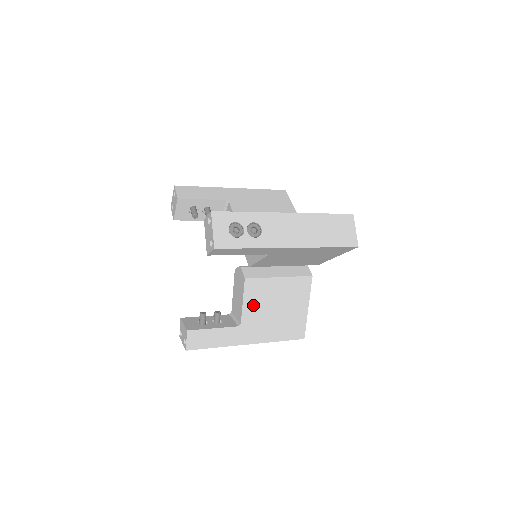
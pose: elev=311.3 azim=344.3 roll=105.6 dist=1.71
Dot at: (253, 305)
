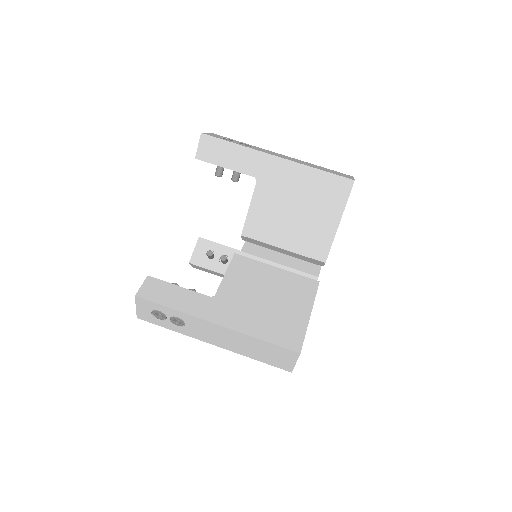
Dot at: occluded
